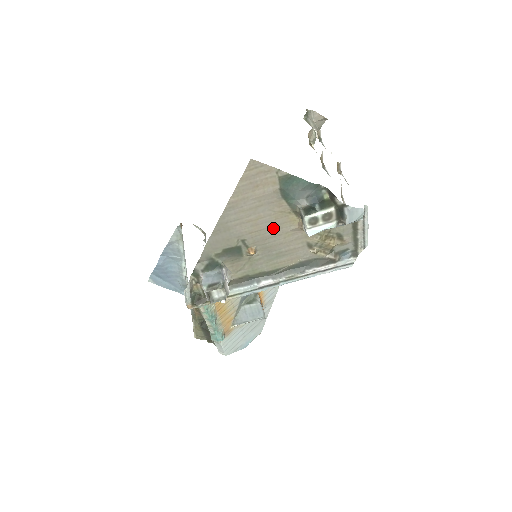
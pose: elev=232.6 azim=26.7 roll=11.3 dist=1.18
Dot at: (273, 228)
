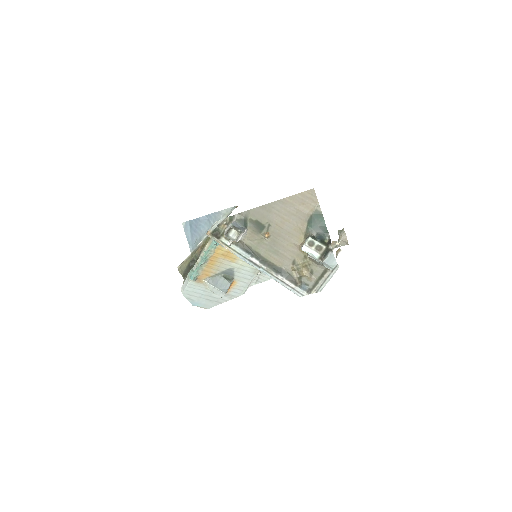
Dot at: (288, 233)
